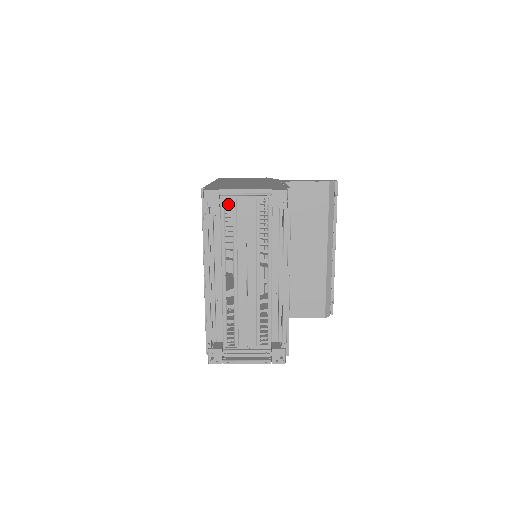
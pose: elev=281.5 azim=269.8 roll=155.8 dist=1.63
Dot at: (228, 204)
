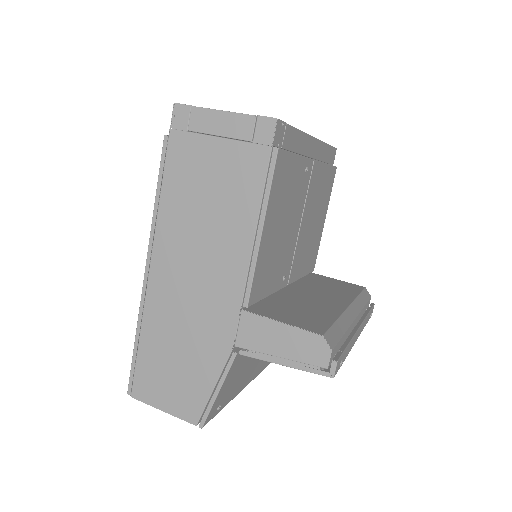
Dot at: occluded
